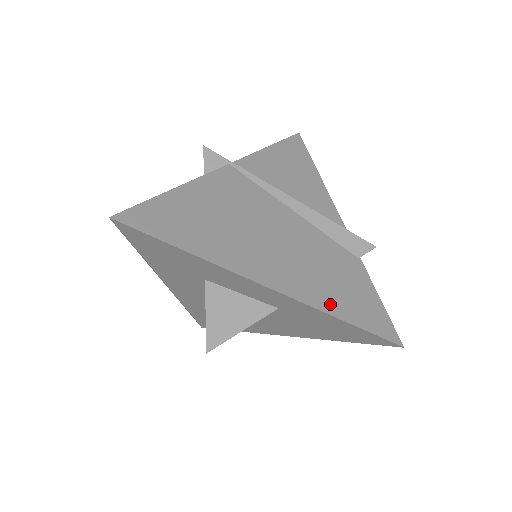
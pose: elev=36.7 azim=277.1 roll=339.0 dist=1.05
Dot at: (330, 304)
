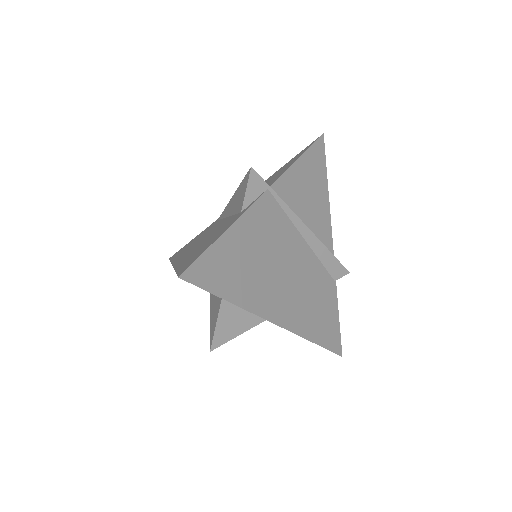
Dot at: (310, 331)
